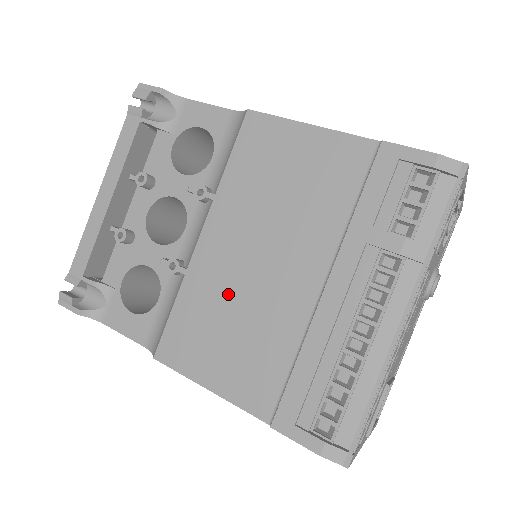
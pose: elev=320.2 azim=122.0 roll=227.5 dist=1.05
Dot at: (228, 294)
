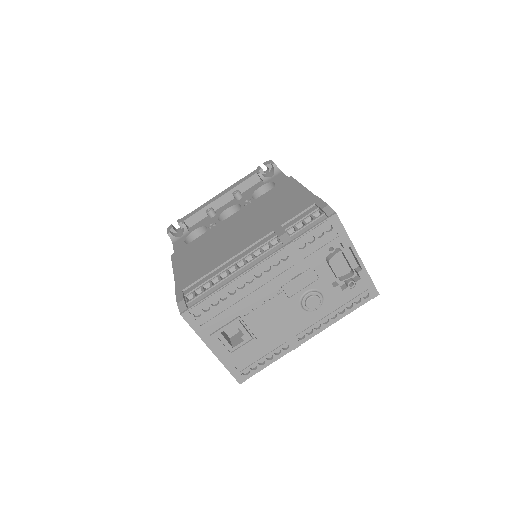
Dot at: (216, 239)
